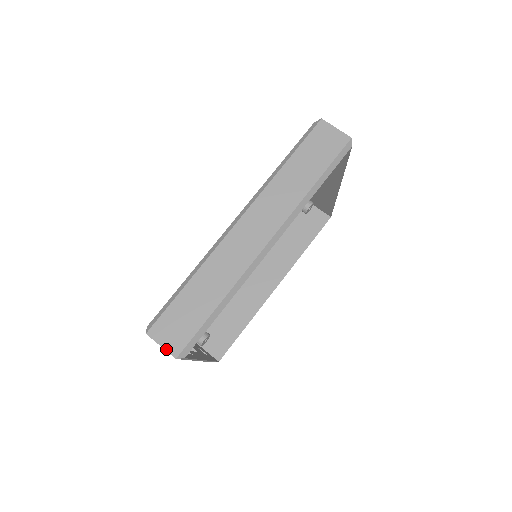
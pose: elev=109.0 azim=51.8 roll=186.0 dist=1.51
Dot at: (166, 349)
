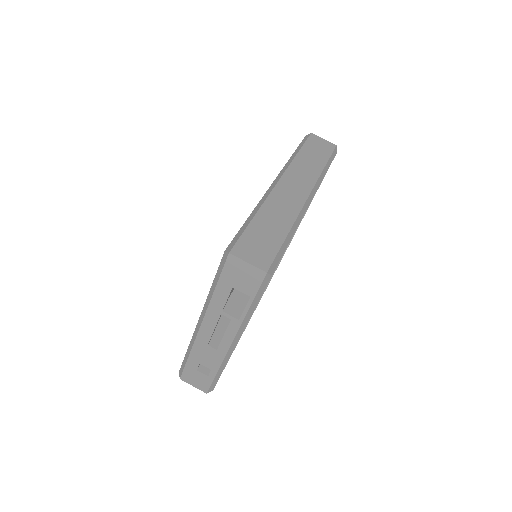
Dot at: (254, 265)
